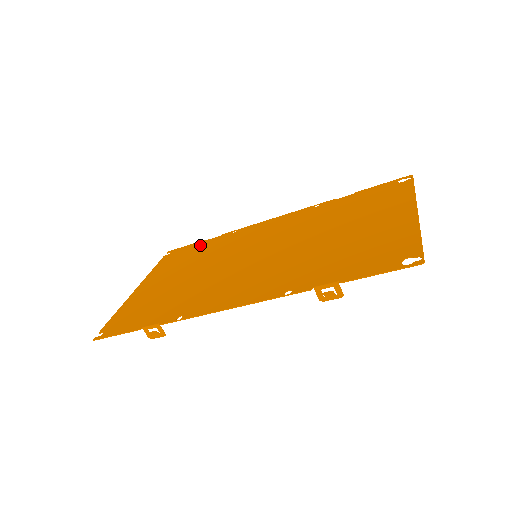
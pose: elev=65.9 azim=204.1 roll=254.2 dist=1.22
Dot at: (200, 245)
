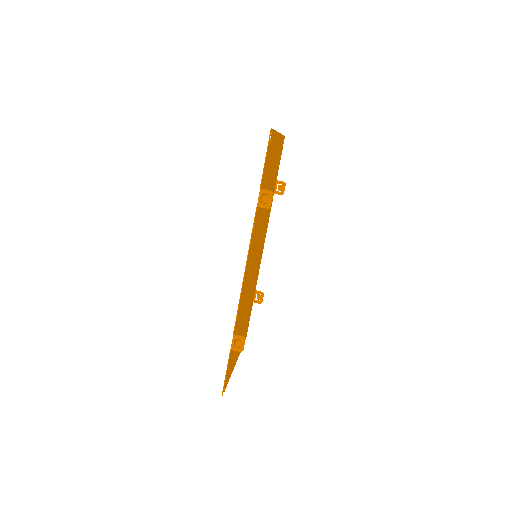
Dot at: occluded
